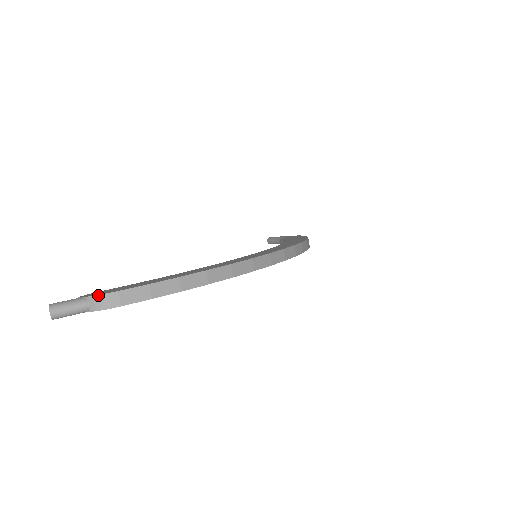
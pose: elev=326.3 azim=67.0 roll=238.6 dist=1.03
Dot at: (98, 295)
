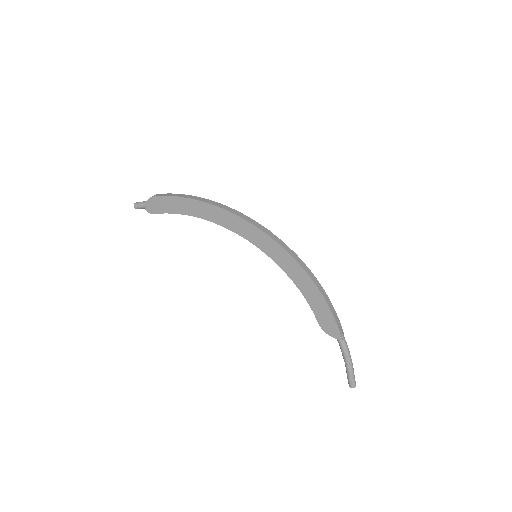
Dot at: occluded
